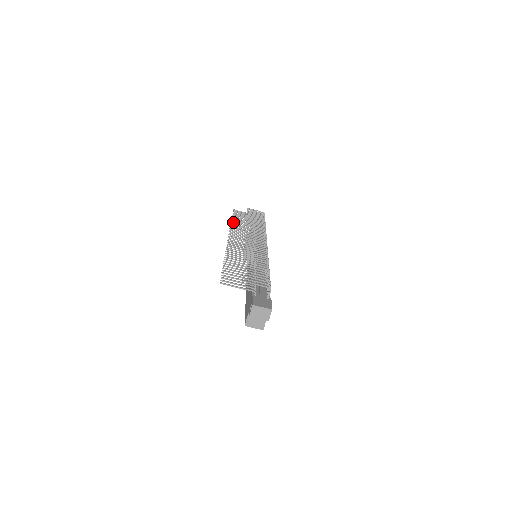
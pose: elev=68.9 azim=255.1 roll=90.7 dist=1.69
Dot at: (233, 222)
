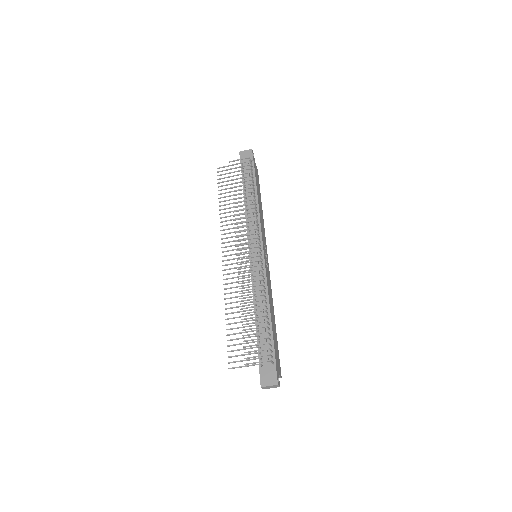
Dot at: (221, 209)
